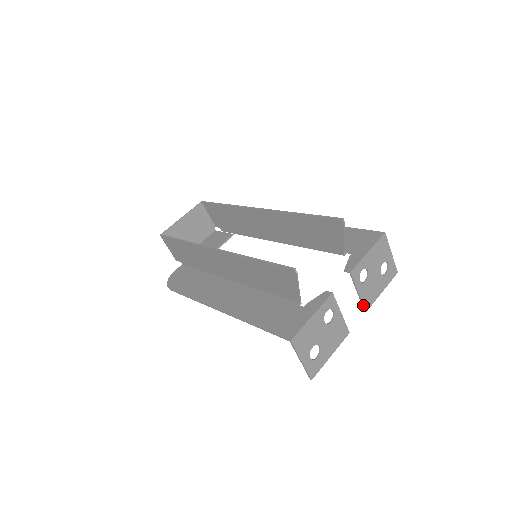
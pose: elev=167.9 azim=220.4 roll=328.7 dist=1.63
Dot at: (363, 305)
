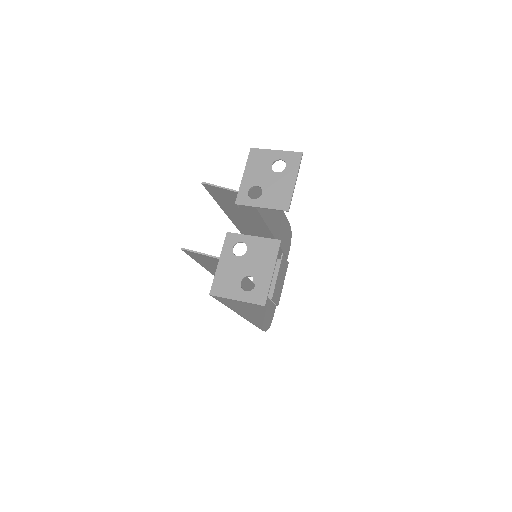
Dot at: (278, 210)
